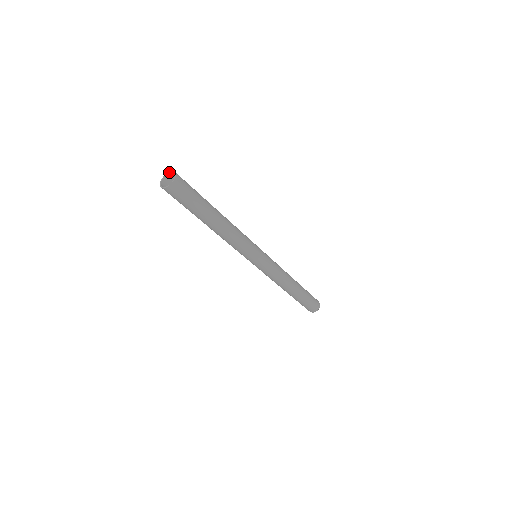
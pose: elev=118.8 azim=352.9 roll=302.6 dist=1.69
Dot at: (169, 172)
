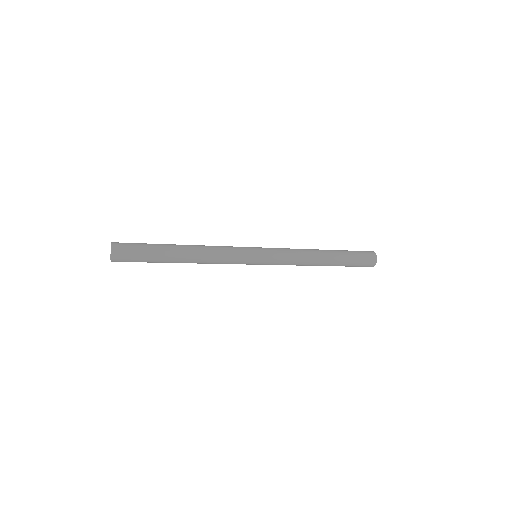
Dot at: occluded
